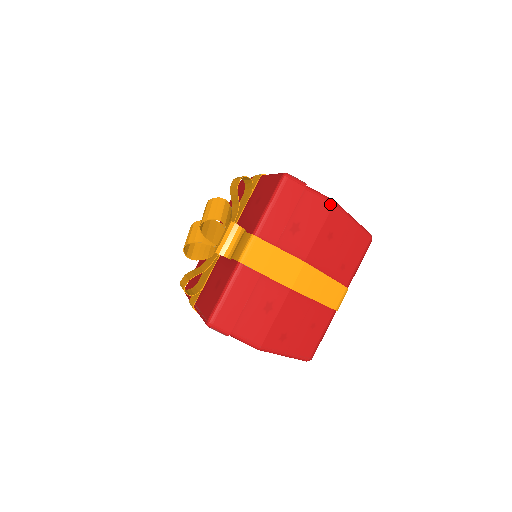
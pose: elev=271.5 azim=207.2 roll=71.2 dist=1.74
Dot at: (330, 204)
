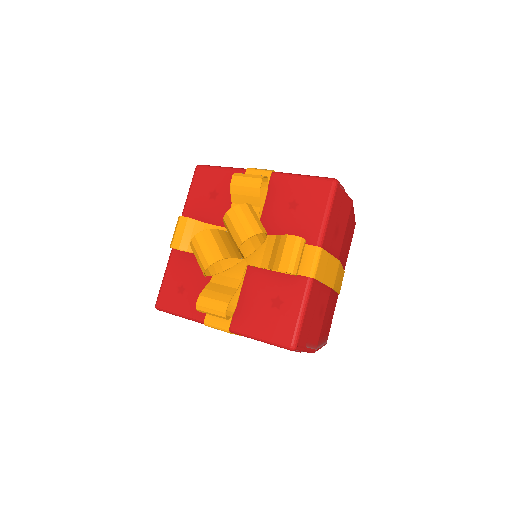
Dot at: (351, 203)
